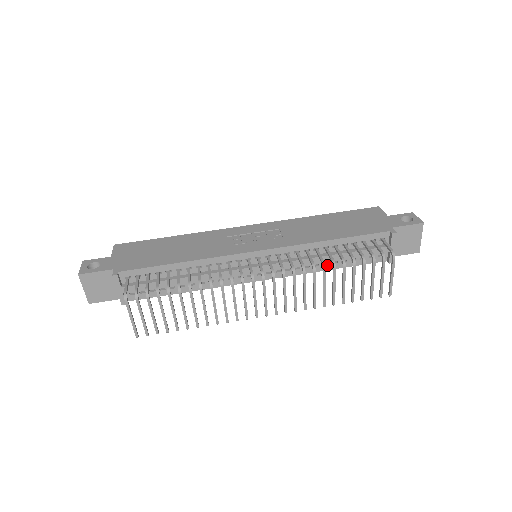
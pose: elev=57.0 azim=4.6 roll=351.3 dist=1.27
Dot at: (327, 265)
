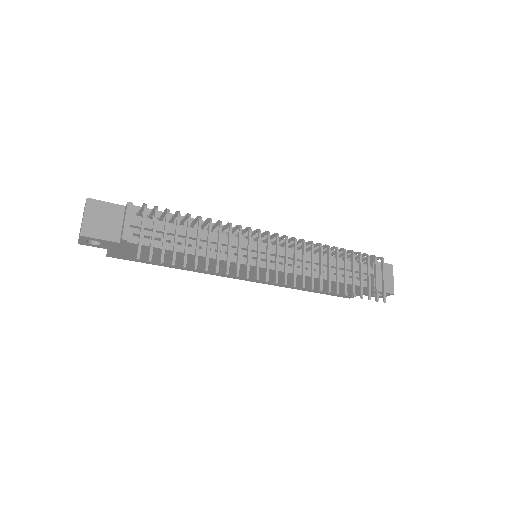
Dot at: occluded
